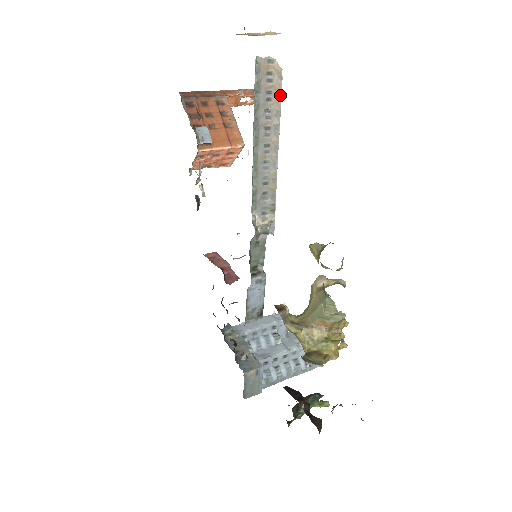
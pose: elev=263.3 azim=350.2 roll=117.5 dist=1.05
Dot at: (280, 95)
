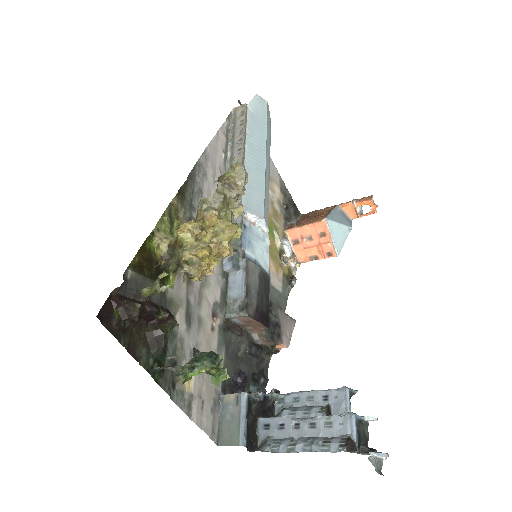
Dot at: (247, 117)
